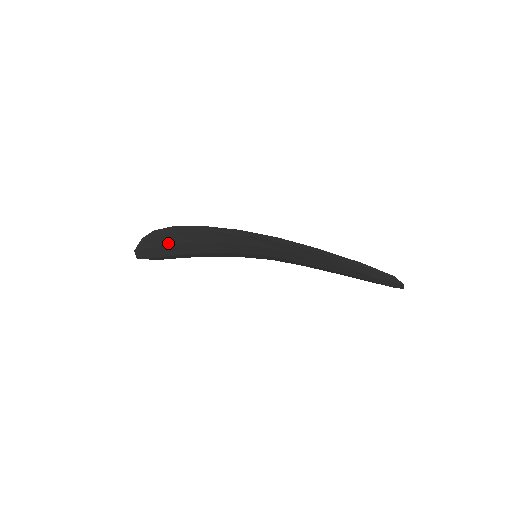
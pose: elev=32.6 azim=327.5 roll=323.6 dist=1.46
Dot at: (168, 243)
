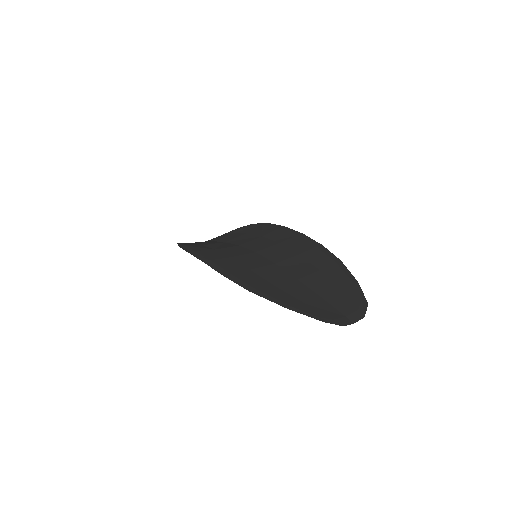
Dot at: occluded
